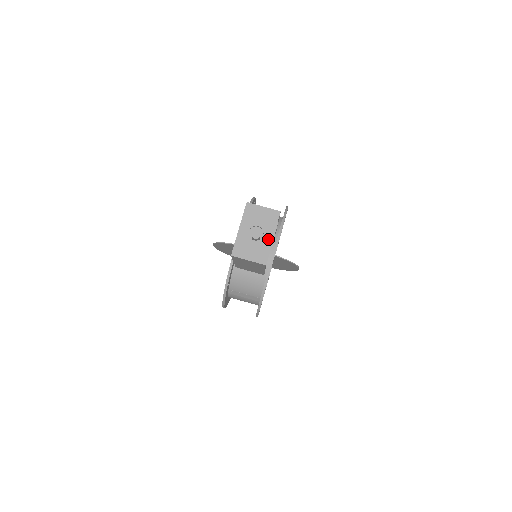
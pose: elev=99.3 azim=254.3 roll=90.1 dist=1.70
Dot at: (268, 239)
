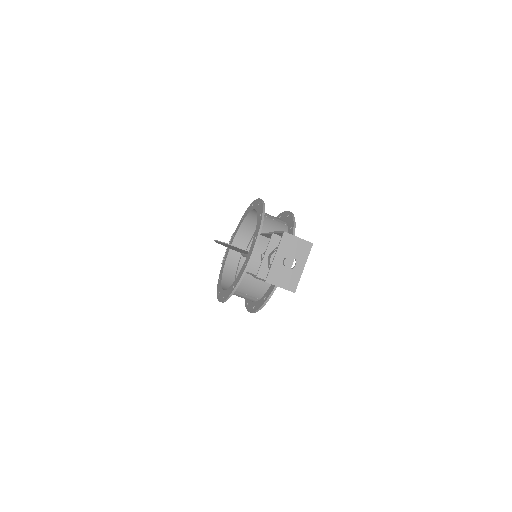
Dot at: (299, 269)
